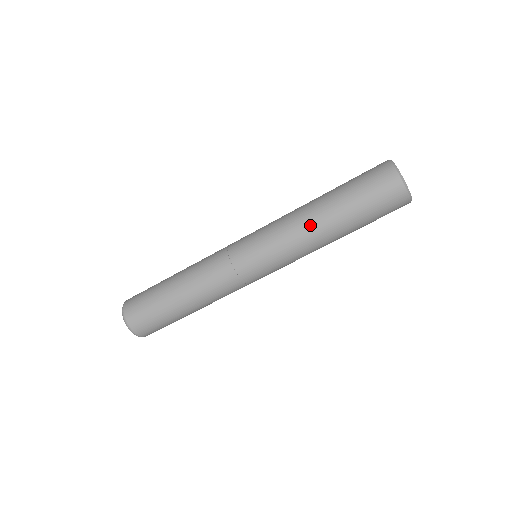
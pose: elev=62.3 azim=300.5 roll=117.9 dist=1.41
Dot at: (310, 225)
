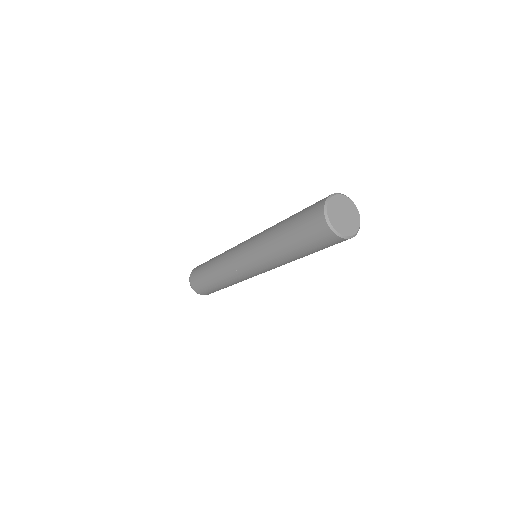
Dot at: occluded
